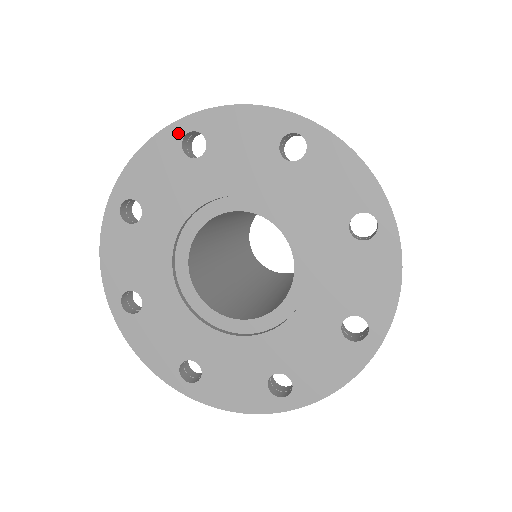
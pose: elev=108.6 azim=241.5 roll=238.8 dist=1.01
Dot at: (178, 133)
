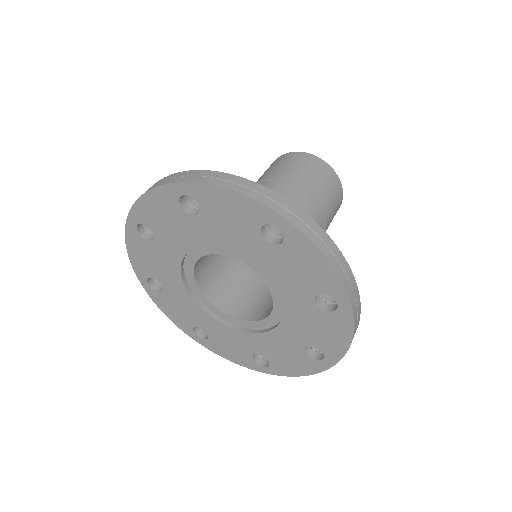
Dot at: (175, 192)
